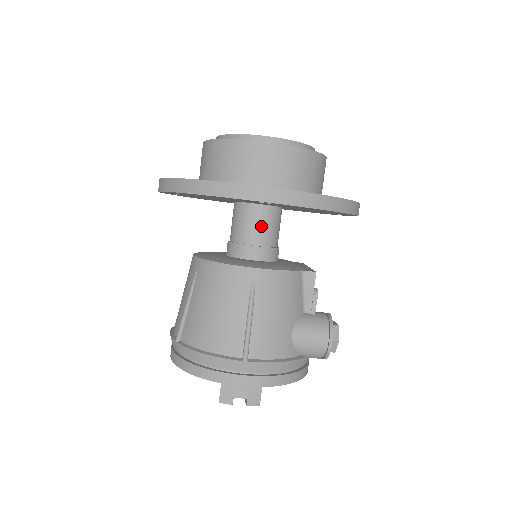
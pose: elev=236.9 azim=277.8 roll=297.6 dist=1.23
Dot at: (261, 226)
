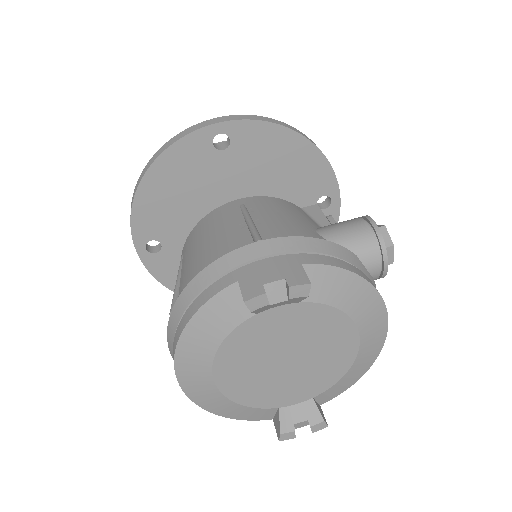
Dot at: occluded
